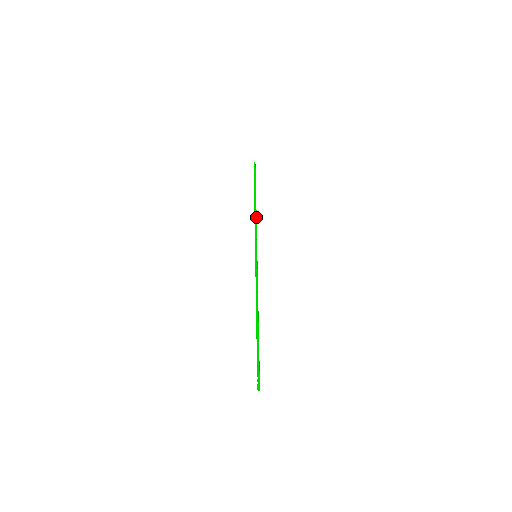
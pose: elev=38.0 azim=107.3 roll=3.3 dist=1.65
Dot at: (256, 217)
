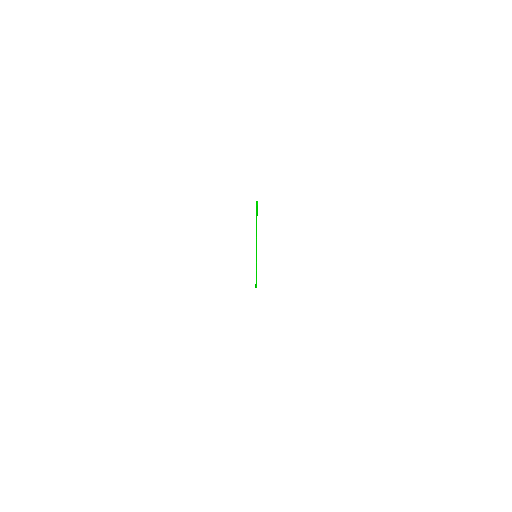
Dot at: occluded
